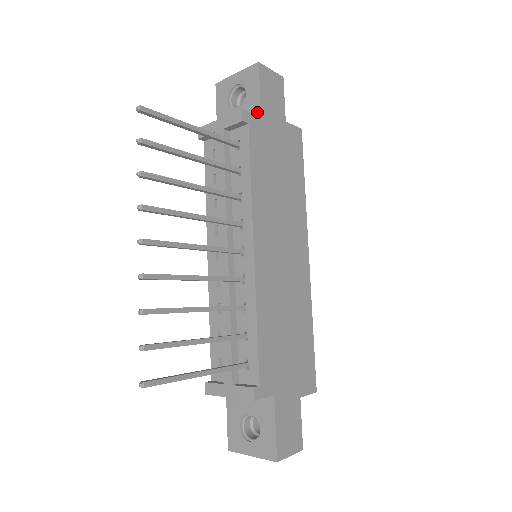
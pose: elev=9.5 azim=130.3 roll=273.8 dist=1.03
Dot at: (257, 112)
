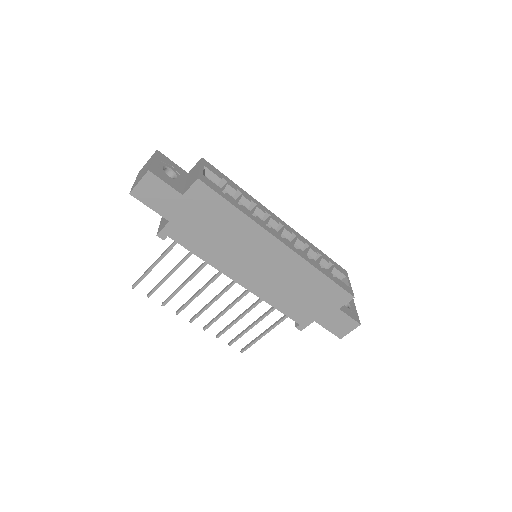
Dot at: (164, 216)
